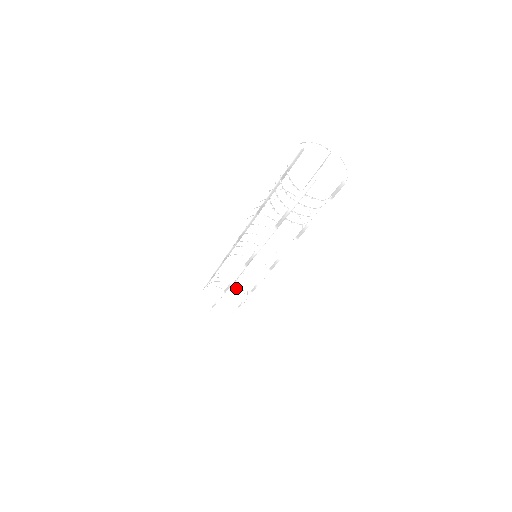
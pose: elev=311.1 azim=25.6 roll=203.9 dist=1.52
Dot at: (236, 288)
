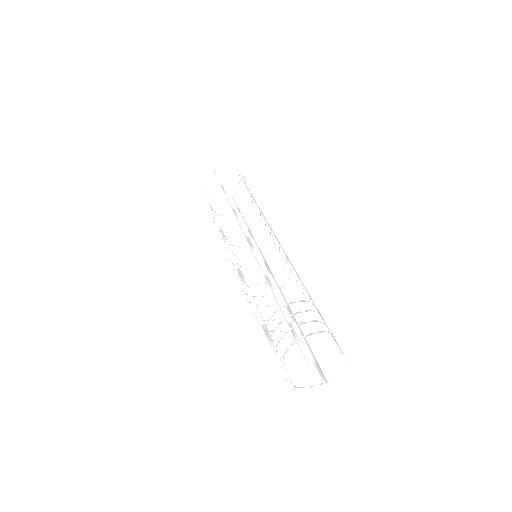
Dot at: occluded
